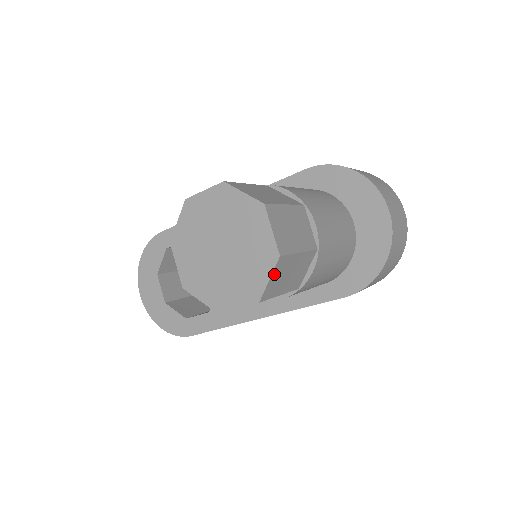
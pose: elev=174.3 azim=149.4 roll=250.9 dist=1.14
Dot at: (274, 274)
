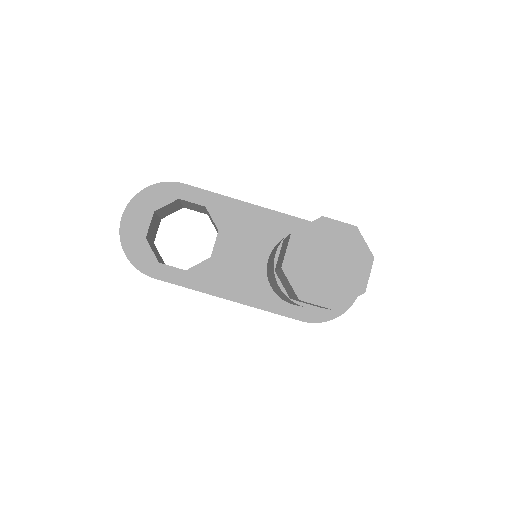
Dot at: (352, 299)
